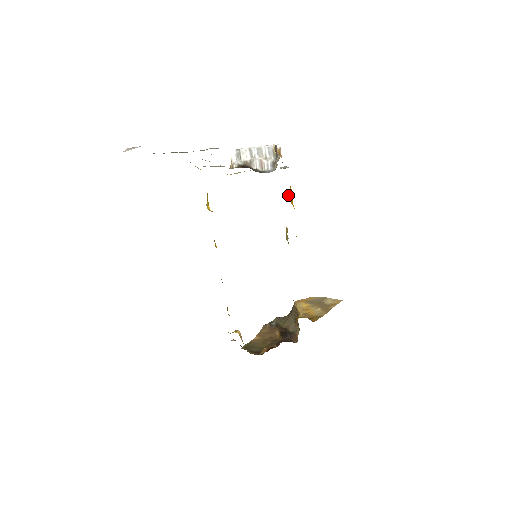
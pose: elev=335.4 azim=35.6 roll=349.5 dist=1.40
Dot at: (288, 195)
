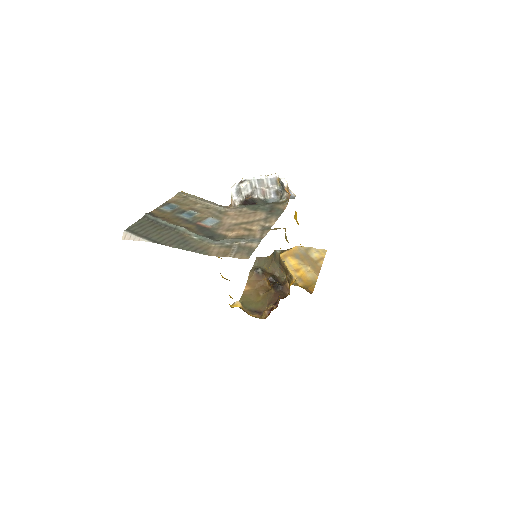
Dot at: (294, 218)
